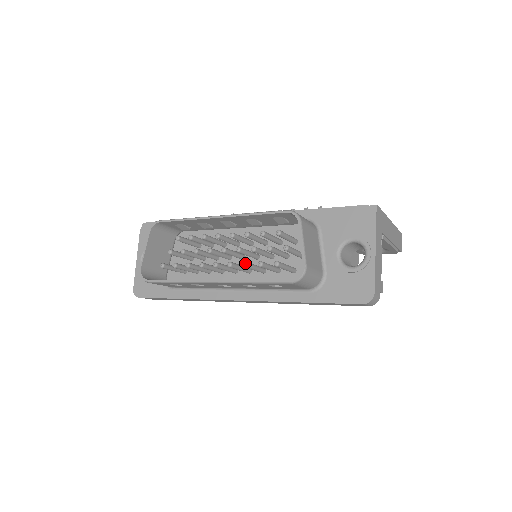
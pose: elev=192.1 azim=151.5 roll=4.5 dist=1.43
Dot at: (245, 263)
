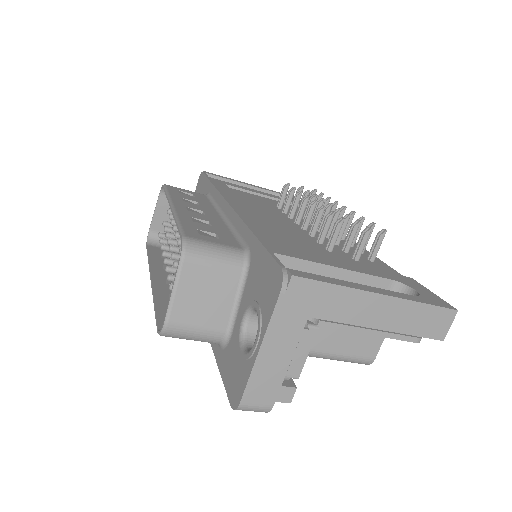
Dot at: (167, 276)
